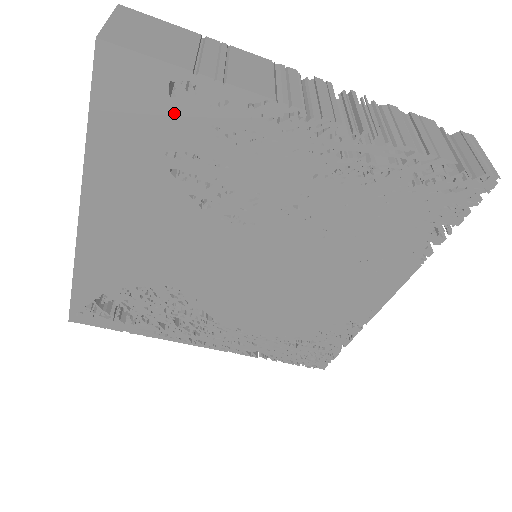
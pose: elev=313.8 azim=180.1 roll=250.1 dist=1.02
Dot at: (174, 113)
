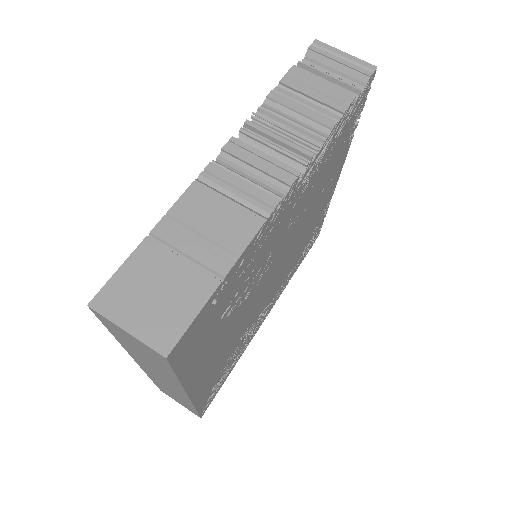
Dot at: (219, 305)
